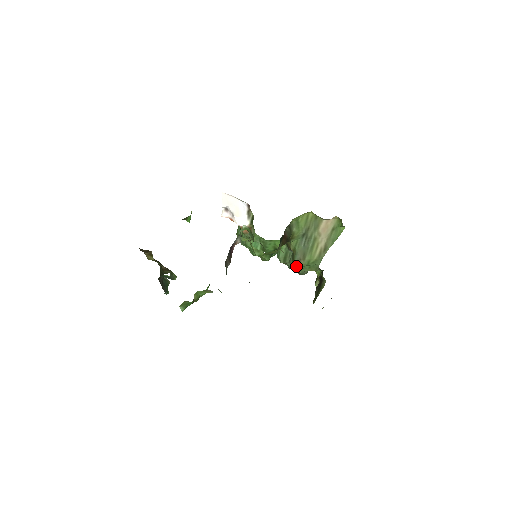
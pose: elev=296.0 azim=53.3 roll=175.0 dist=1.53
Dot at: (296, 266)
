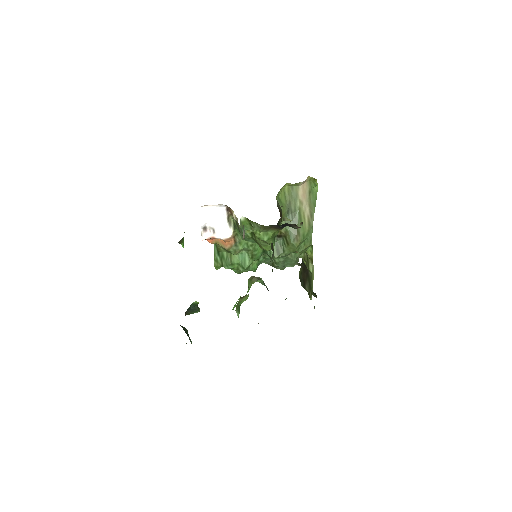
Dot at: (293, 249)
